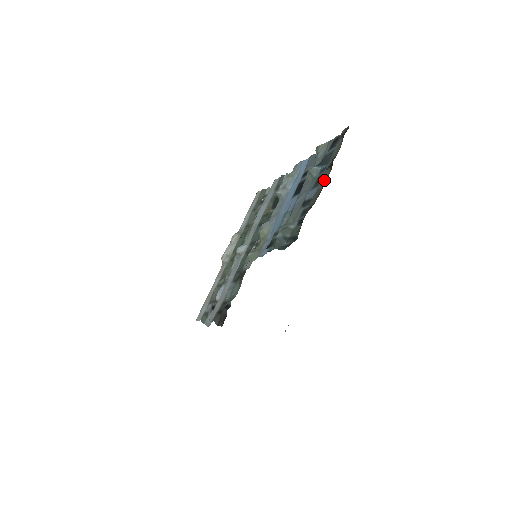
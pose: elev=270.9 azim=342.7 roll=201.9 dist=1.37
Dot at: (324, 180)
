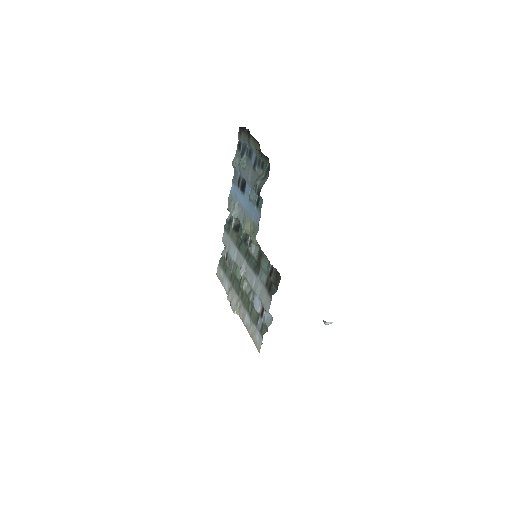
Dot at: (253, 143)
